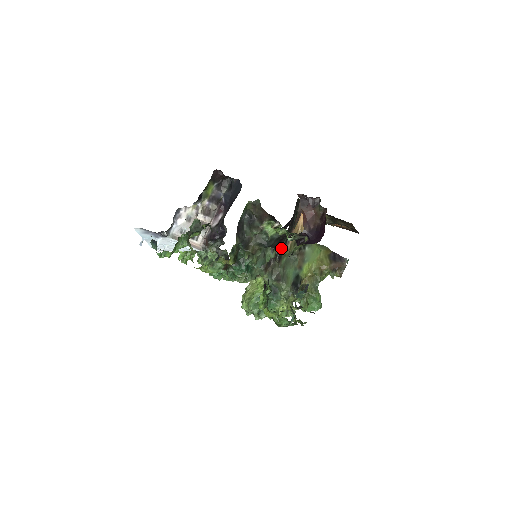
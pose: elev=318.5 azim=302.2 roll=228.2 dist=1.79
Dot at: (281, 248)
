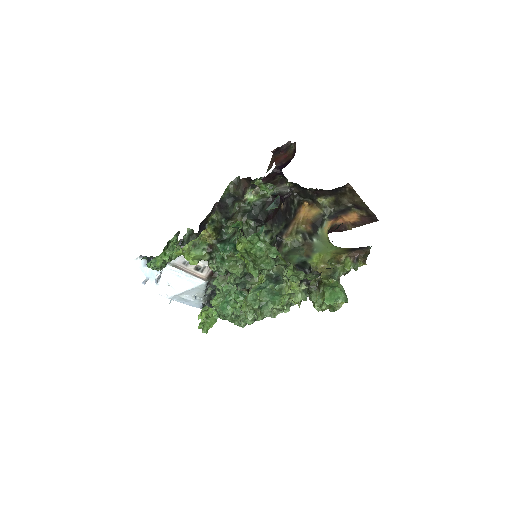
Dot at: (278, 233)
